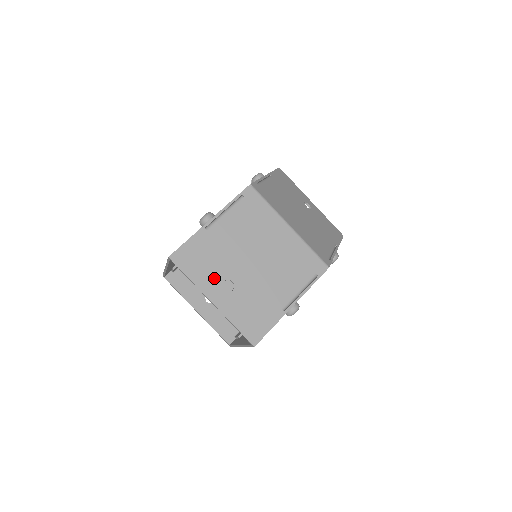
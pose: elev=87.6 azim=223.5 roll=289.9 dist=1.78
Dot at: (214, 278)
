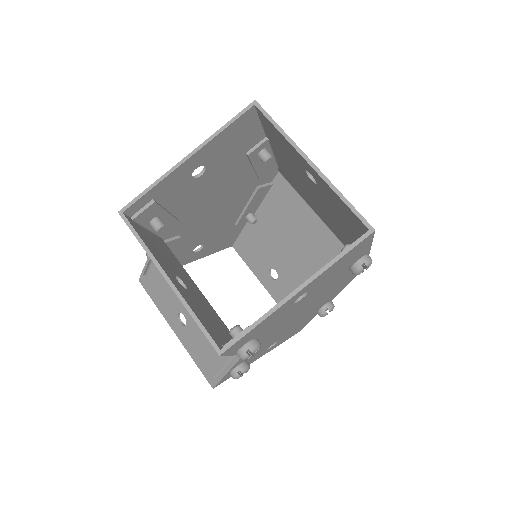
Dot at: occluded
